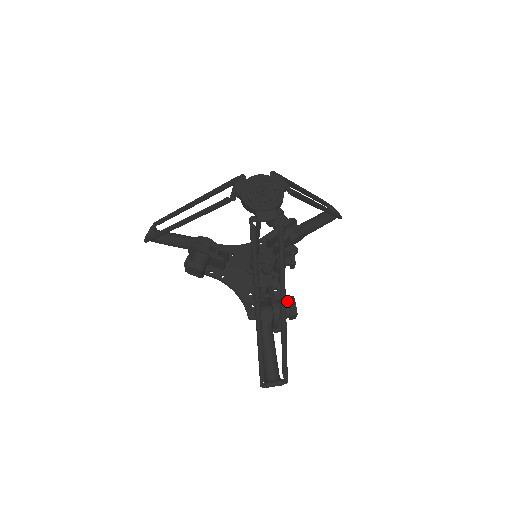
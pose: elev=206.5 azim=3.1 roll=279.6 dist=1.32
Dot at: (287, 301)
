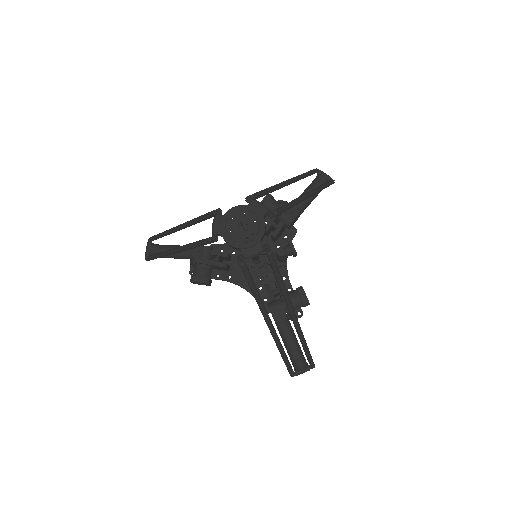
Dot at: (297, 293)
